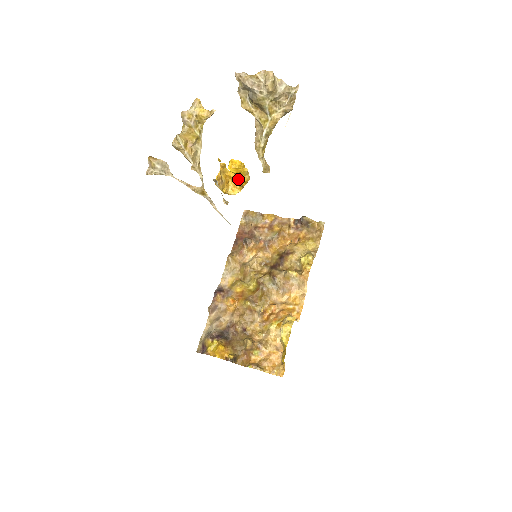
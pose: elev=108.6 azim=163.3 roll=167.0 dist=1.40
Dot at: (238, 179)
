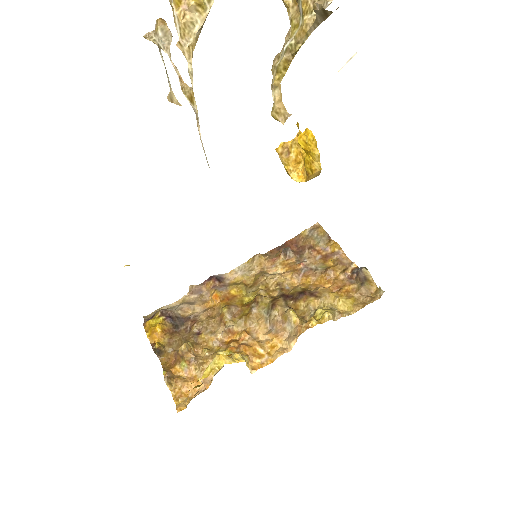
Dot at: (306, 161)
